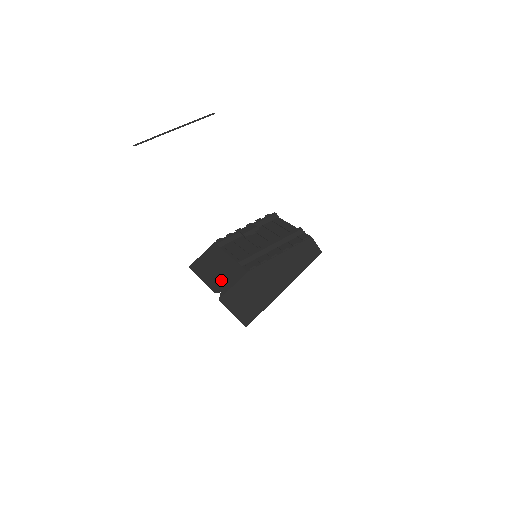
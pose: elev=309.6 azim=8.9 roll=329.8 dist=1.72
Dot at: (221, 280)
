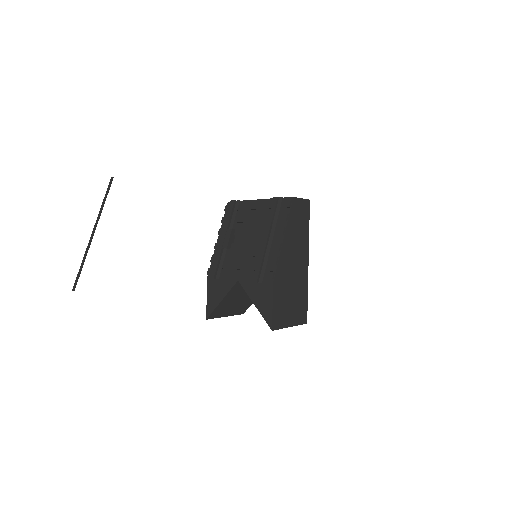
Dot at: (242, 301)
